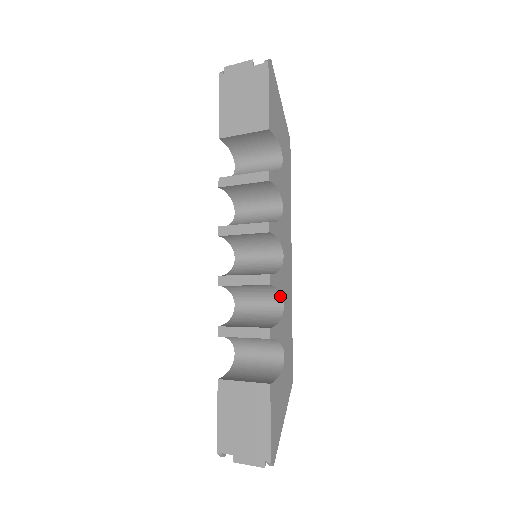
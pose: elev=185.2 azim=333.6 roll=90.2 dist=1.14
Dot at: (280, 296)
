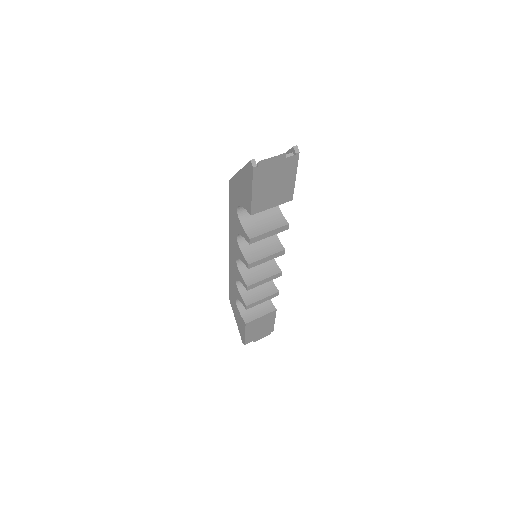
Dot at: occluded
